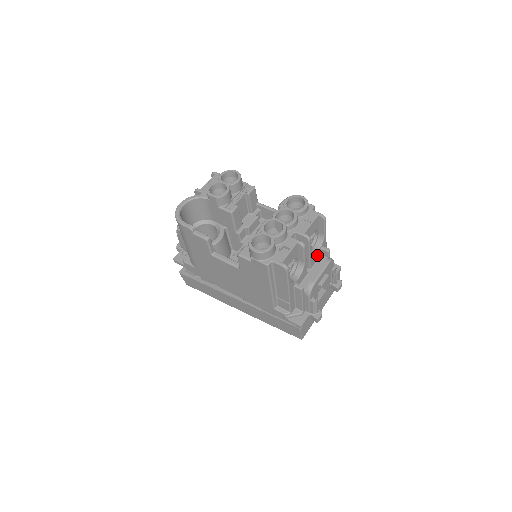
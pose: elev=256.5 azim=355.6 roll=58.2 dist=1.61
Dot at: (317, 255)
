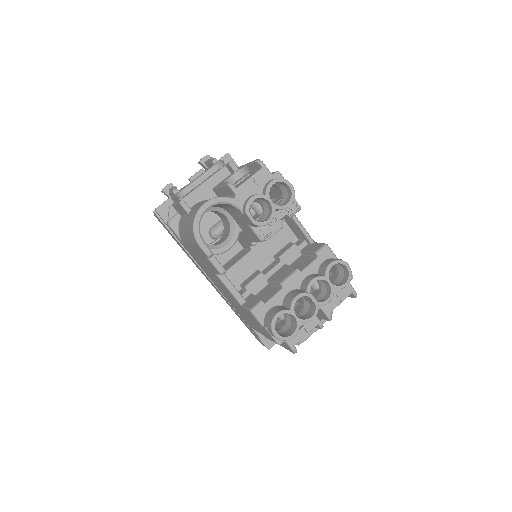
Dot at: occluded
